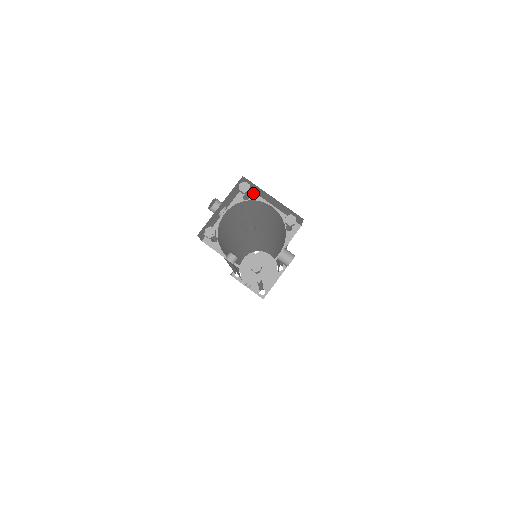
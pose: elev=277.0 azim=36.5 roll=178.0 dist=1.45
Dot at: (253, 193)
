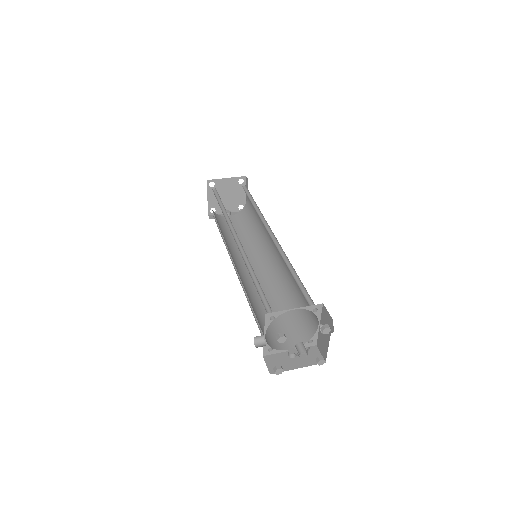
Dot at: (275, 313)
